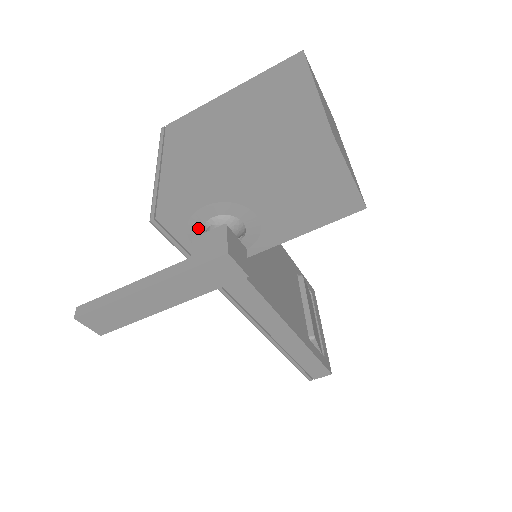
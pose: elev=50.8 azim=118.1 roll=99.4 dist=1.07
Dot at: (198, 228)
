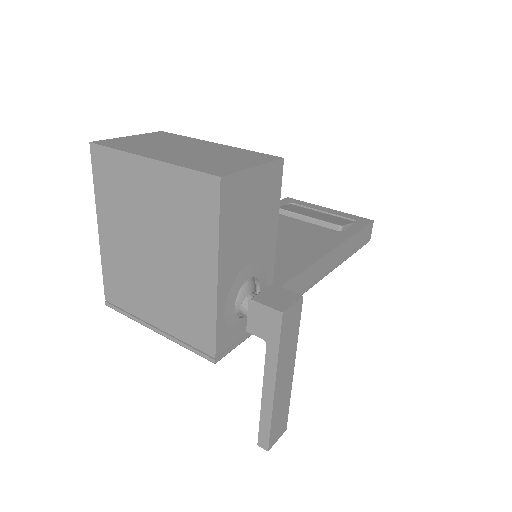
Dot at: (237, 321)
